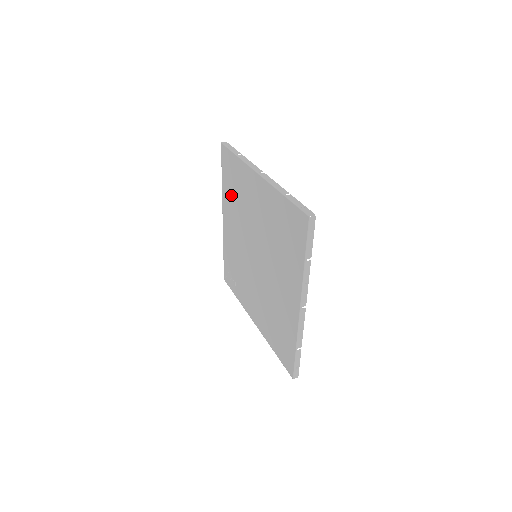
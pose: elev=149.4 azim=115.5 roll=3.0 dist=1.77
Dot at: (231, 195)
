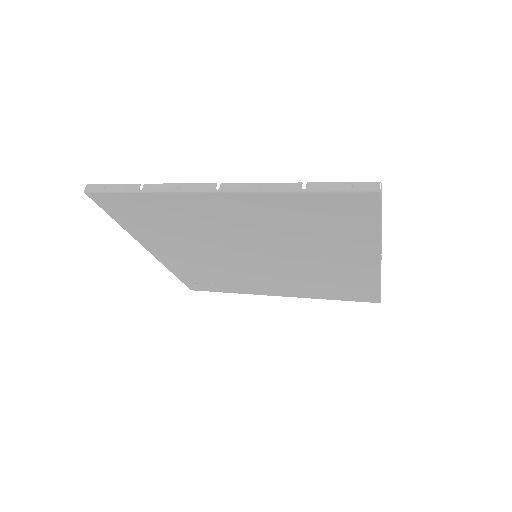
Dot at: (157, 230)
